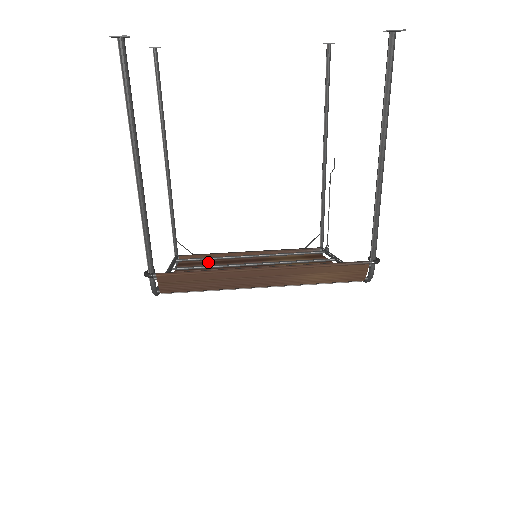
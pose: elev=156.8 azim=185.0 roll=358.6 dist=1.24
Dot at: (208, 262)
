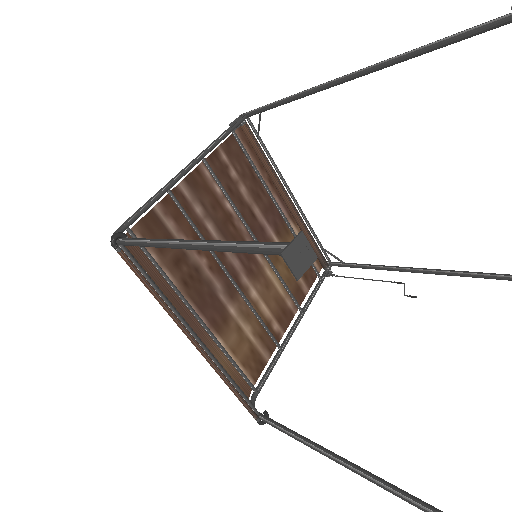
Dot at: (248, 170)
